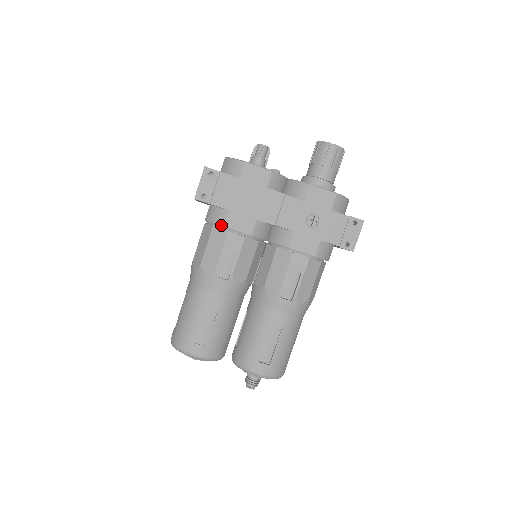
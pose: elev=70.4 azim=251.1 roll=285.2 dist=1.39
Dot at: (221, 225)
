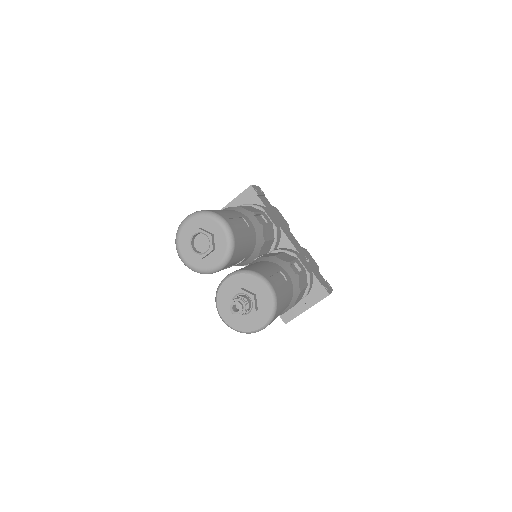
Dot at: (261, 207)
